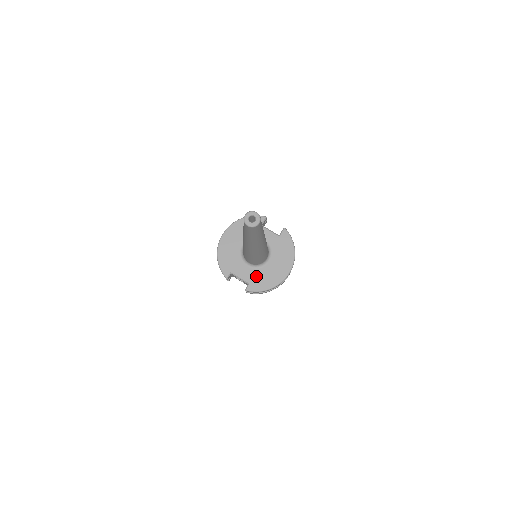
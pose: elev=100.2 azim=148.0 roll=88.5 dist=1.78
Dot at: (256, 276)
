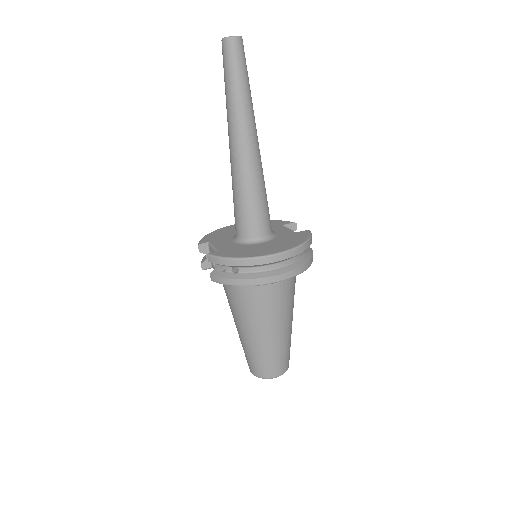
Dot at: (234, 248)
